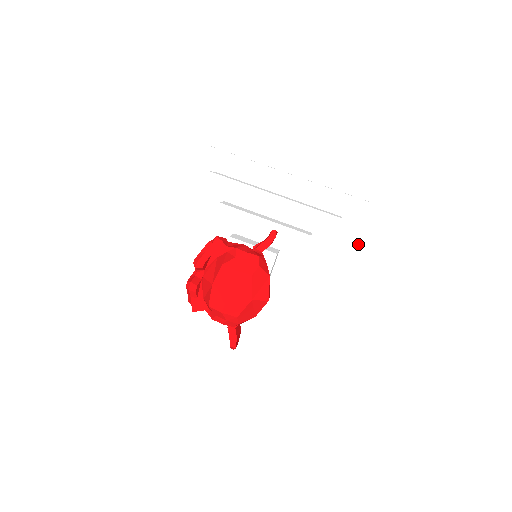
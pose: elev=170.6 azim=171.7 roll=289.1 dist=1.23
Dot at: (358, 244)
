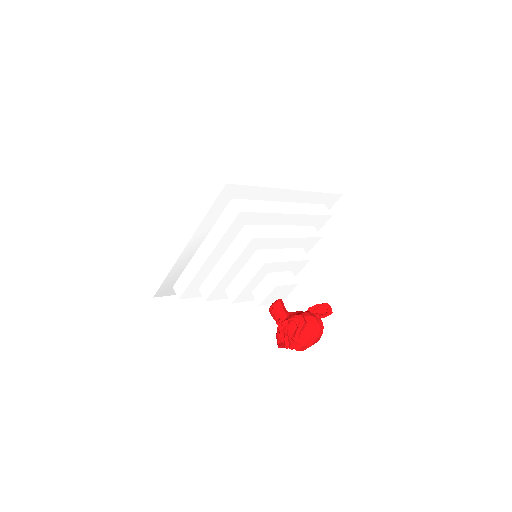
Dot at: occluded
